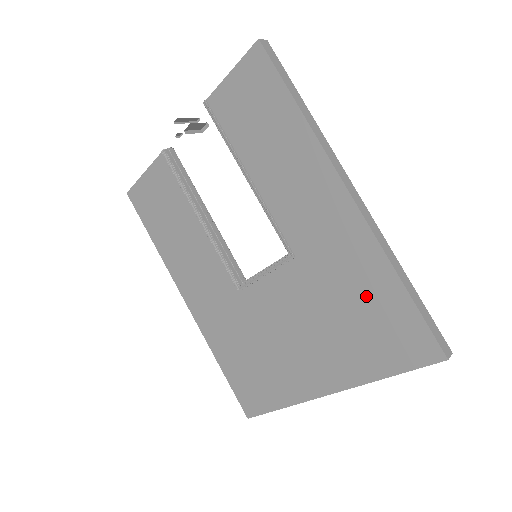
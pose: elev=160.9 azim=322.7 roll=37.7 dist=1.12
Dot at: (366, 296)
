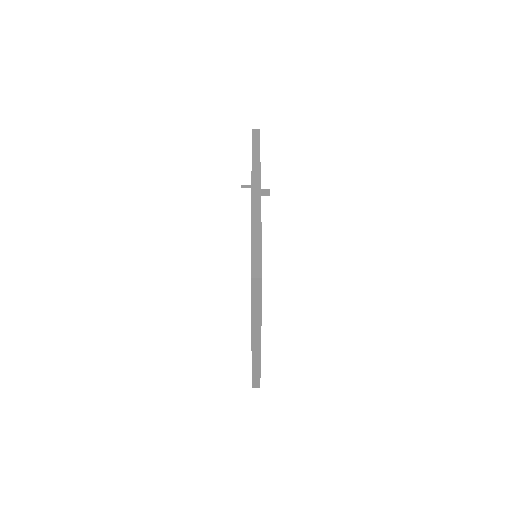
Dot at: occluded
